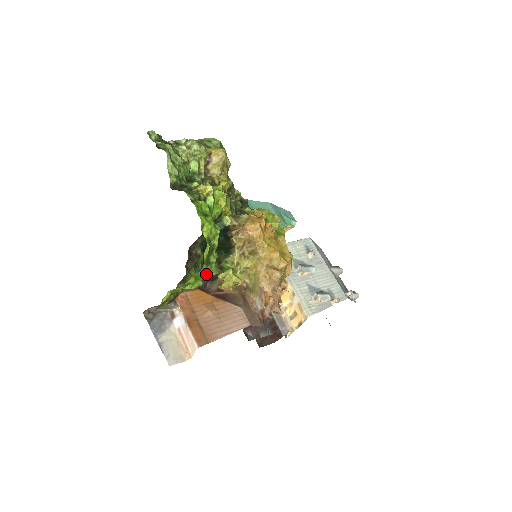
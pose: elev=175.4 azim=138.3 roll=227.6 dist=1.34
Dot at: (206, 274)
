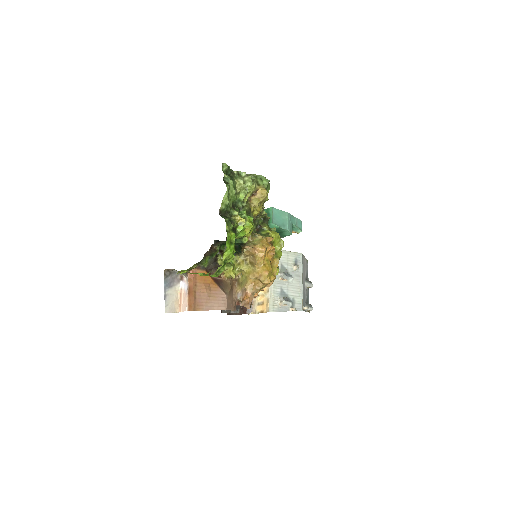
Dot at: (214, 275)
